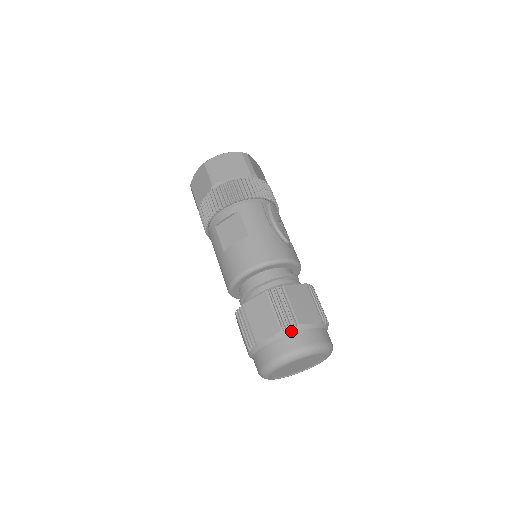
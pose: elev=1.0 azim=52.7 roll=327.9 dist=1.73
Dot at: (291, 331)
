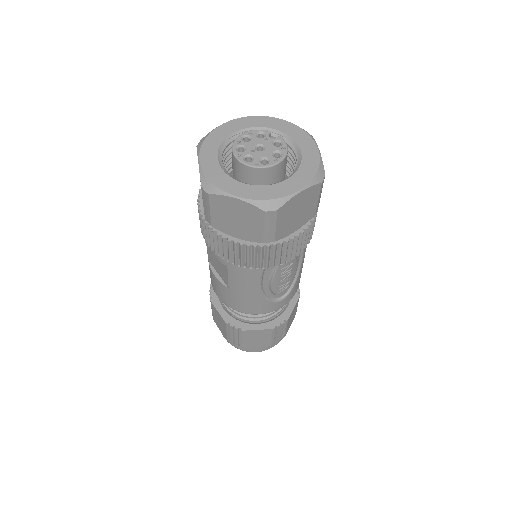
Dot at: occluded
